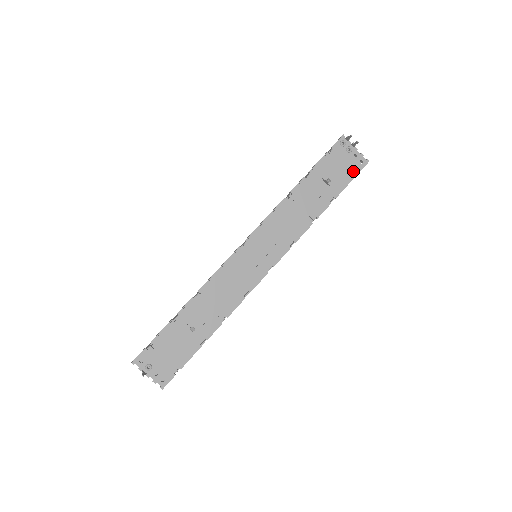
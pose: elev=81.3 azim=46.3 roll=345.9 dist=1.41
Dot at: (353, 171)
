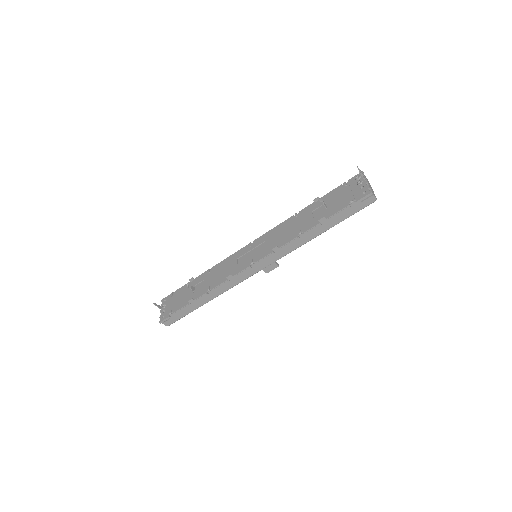
Dot at: (351, 198)
